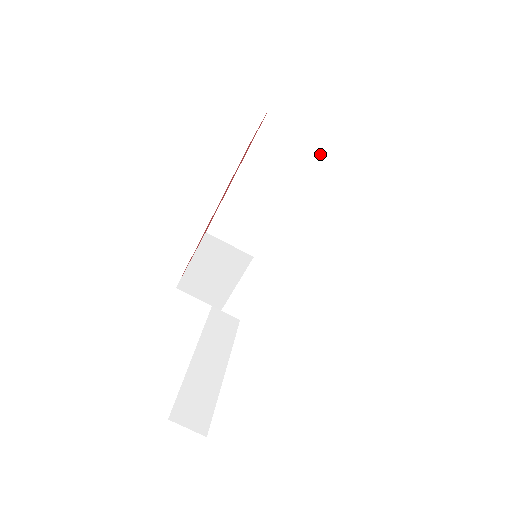
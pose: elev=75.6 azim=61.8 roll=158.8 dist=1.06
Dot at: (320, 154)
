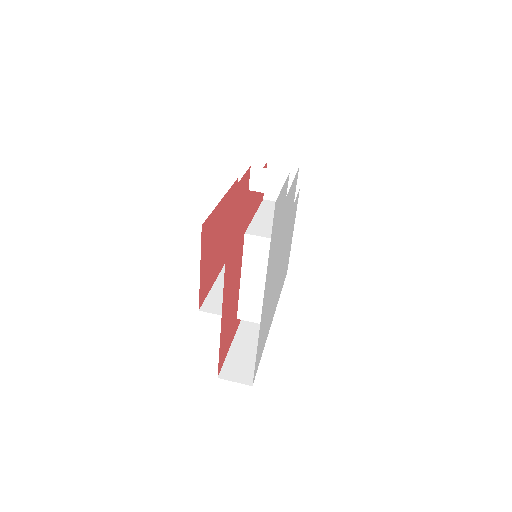
Dot at: occluded
